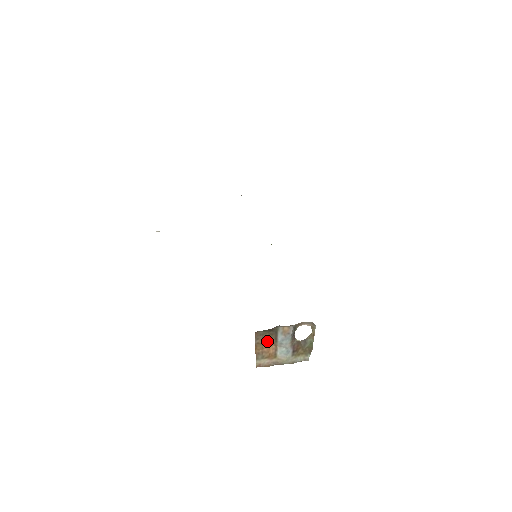
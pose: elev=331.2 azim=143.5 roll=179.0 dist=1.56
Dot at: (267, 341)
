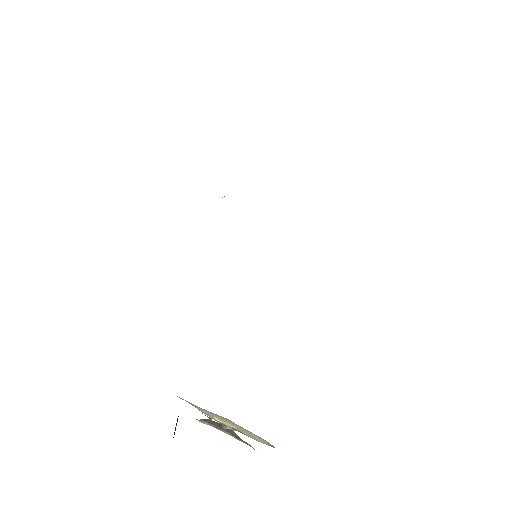
Dot at: occluded
